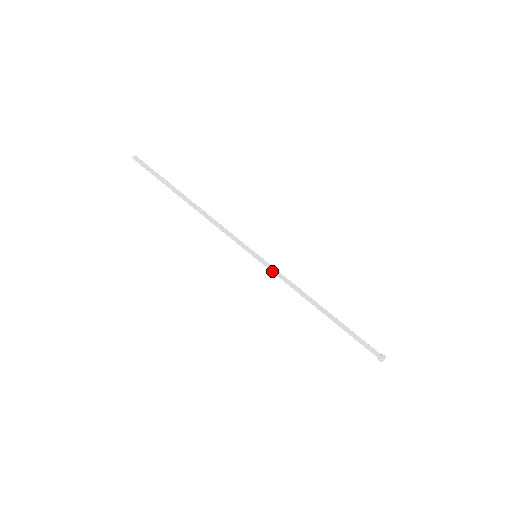
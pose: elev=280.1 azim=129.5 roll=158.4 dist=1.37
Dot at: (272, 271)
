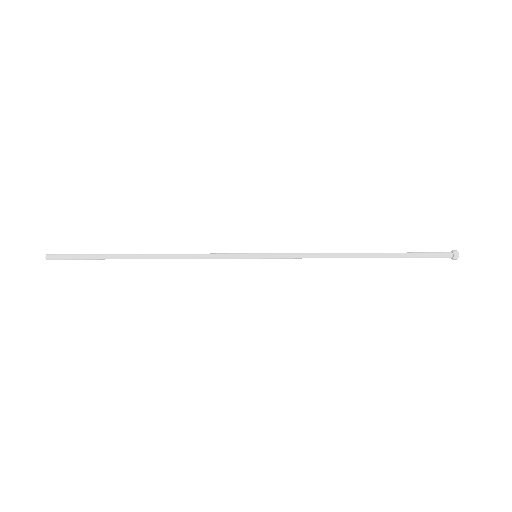
Dot at: occluded
